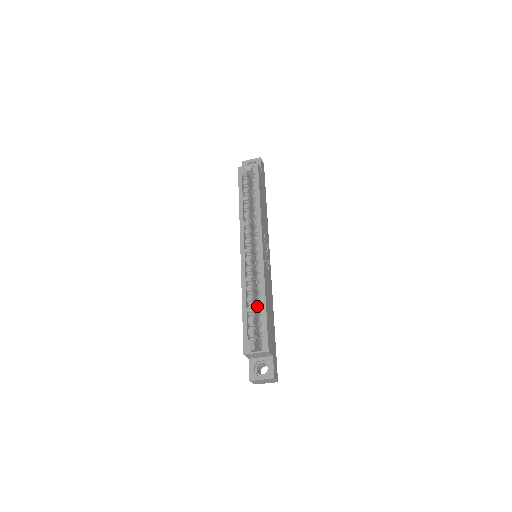
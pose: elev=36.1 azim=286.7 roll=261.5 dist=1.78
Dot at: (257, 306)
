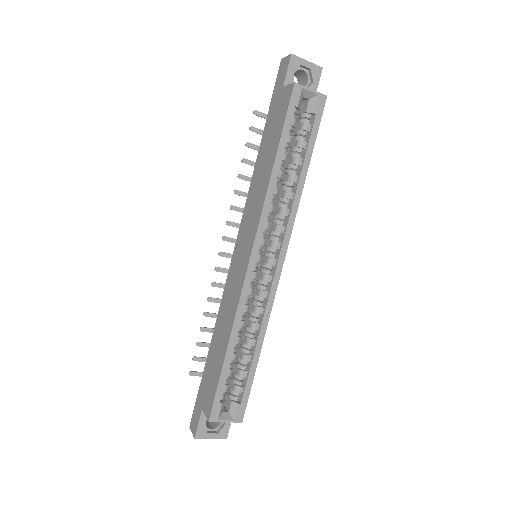
Dot at: occluded
